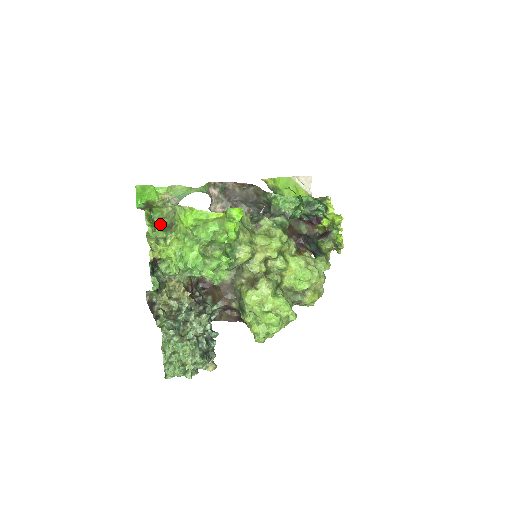
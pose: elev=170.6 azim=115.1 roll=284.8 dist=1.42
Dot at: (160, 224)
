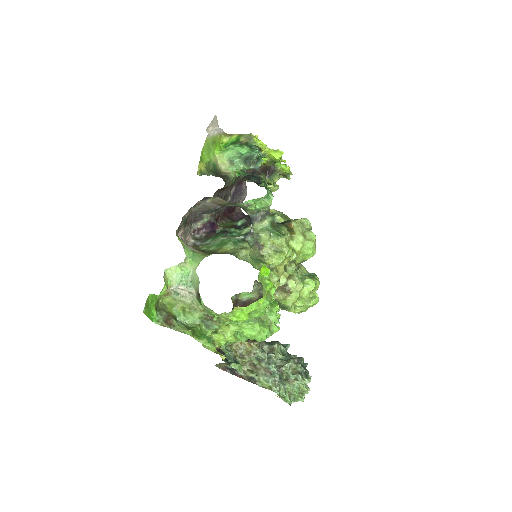
Dot at: (196, 323)
